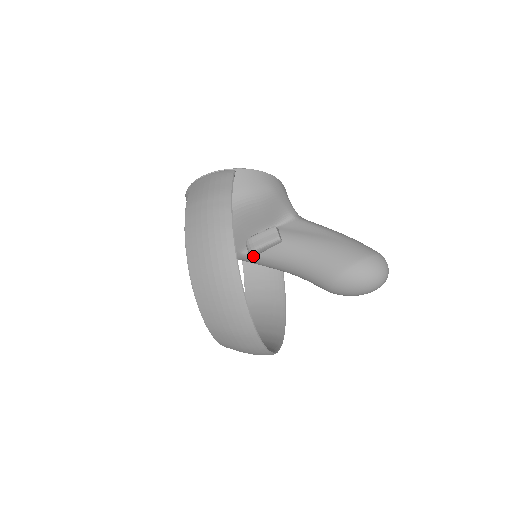
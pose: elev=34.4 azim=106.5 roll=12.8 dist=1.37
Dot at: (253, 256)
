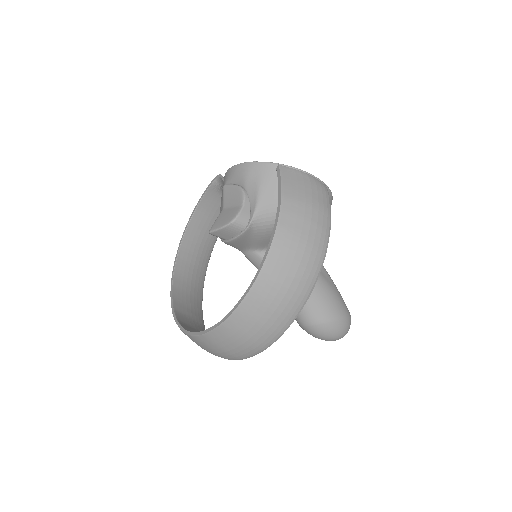
Dot at: occluded
